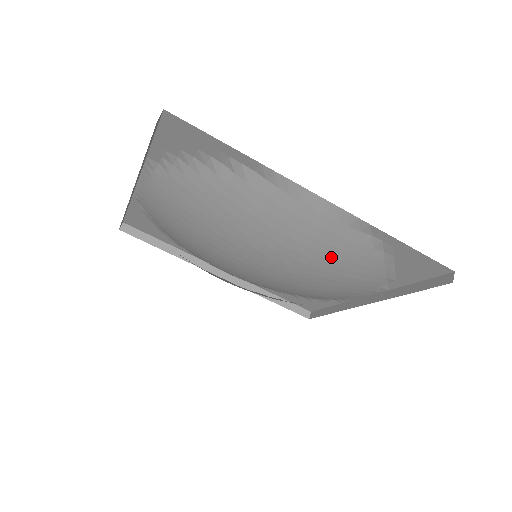
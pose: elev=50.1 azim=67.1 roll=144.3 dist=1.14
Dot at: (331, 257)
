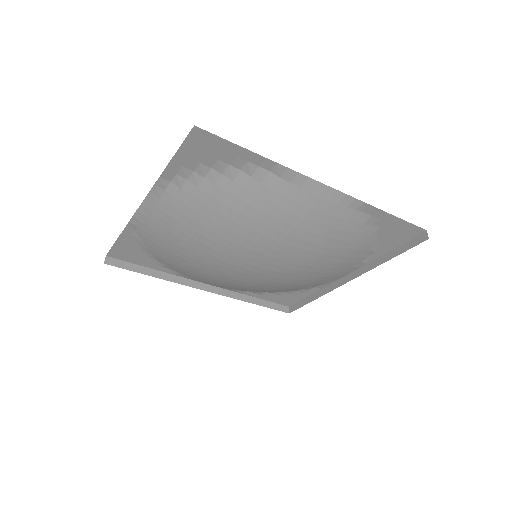
Dot at: (330, 239)
